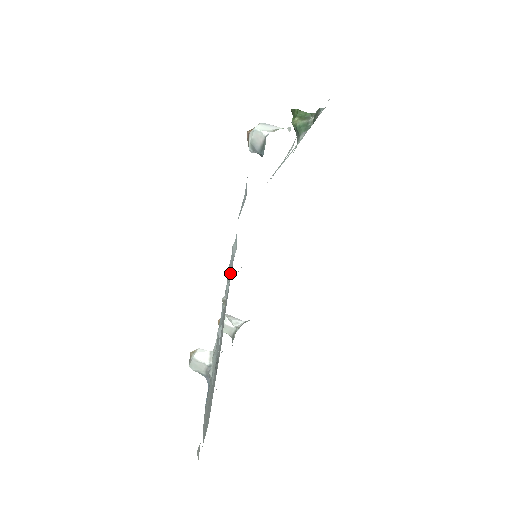
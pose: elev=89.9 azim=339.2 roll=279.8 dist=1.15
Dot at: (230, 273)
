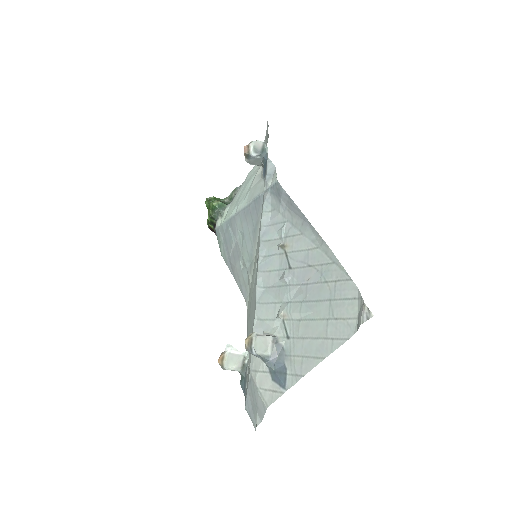
Dot at: (272, 231)
